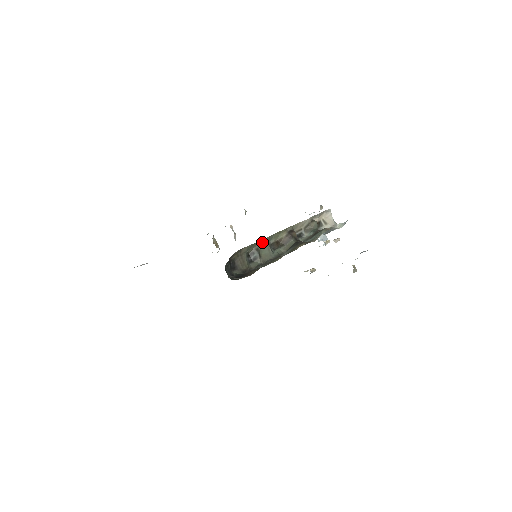
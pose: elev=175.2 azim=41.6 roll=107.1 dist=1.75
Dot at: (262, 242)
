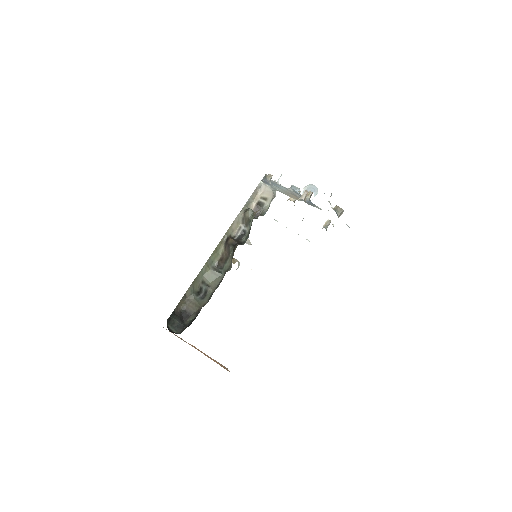
Dot at: (203, 273)
